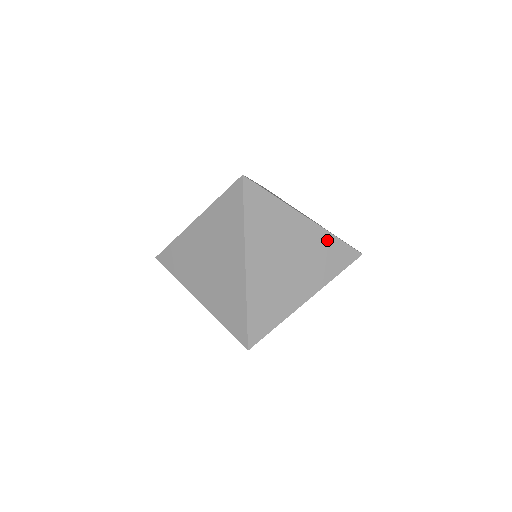
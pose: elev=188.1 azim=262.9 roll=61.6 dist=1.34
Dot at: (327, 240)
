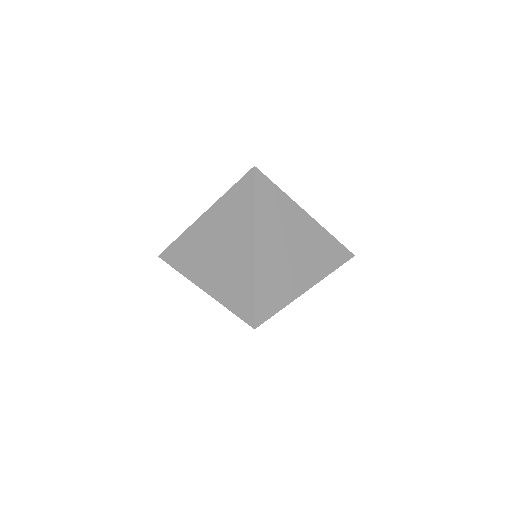
Dot at: (325, 237)
